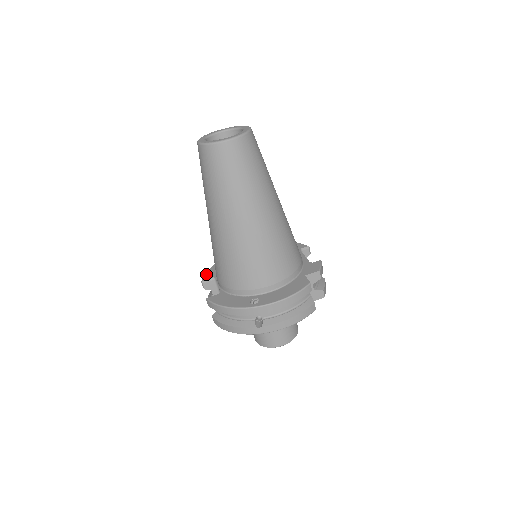
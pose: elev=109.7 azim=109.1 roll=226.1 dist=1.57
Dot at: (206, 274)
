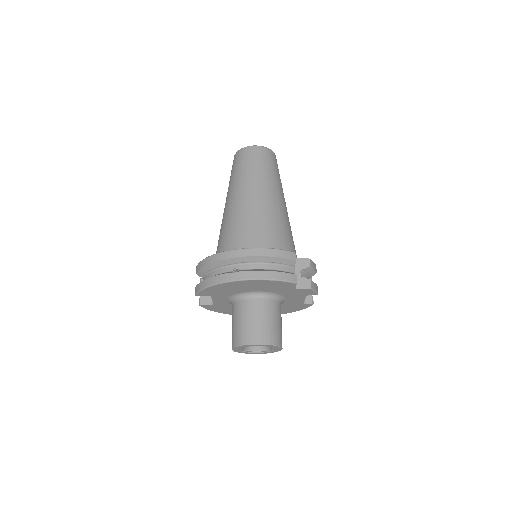
Dot at: occluded
